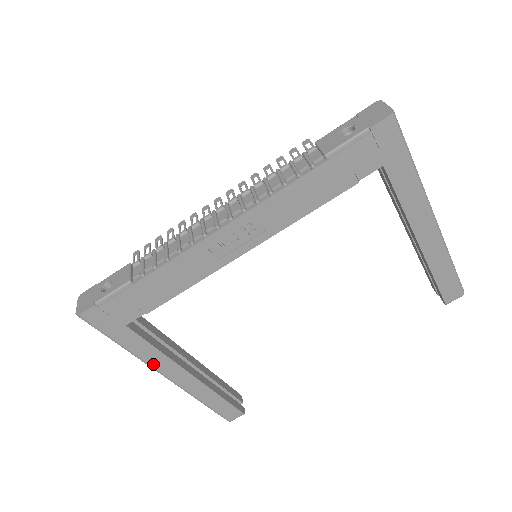
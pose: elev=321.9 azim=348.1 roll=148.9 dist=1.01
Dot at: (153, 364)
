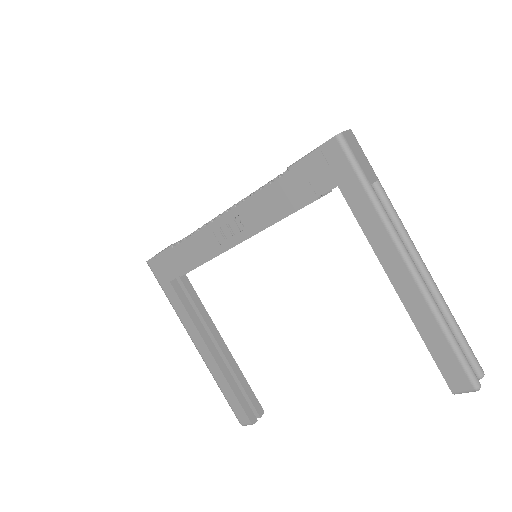
Dot at: (186, 326)
